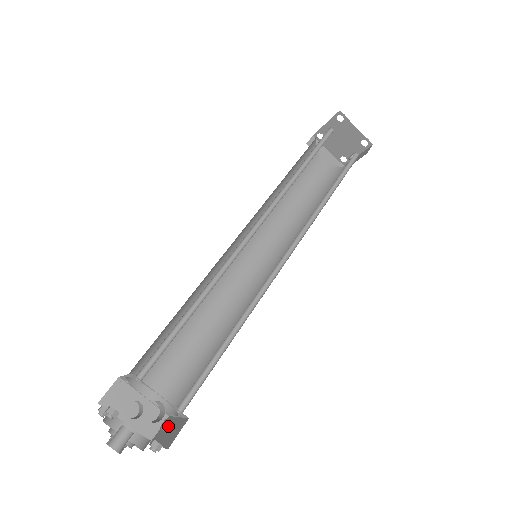
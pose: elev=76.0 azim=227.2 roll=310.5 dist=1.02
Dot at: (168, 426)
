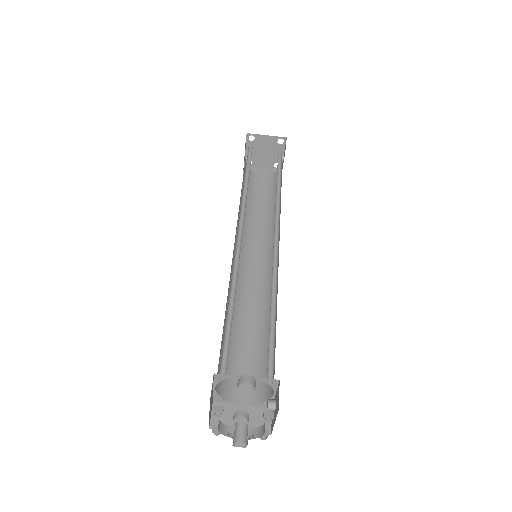
Dot at: (271, 403)
